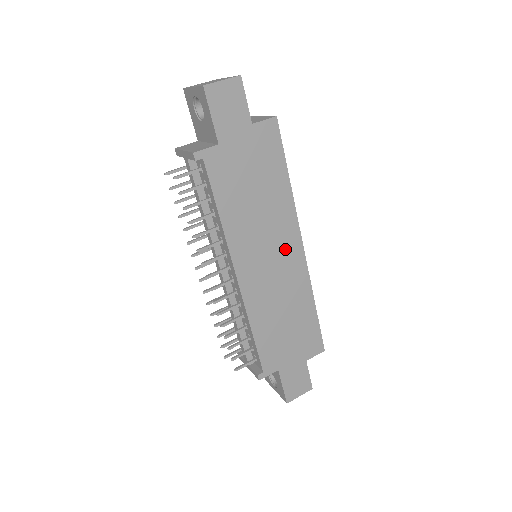
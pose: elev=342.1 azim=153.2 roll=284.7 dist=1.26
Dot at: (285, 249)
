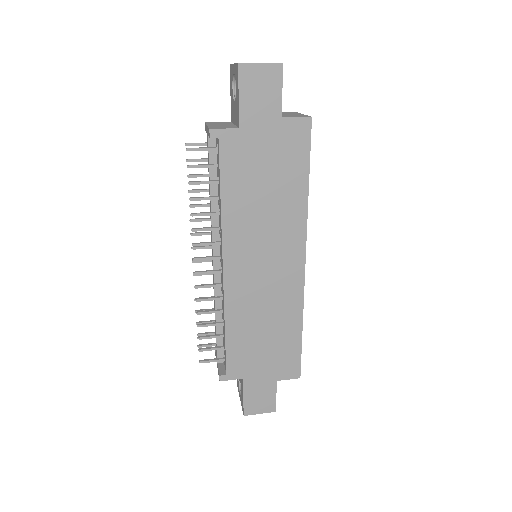
Dot at: (284, 258)
